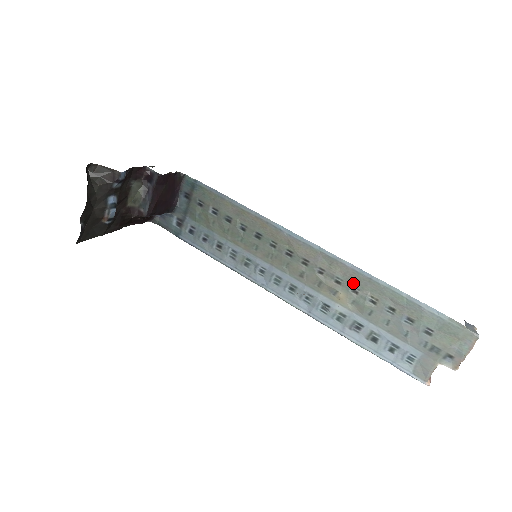
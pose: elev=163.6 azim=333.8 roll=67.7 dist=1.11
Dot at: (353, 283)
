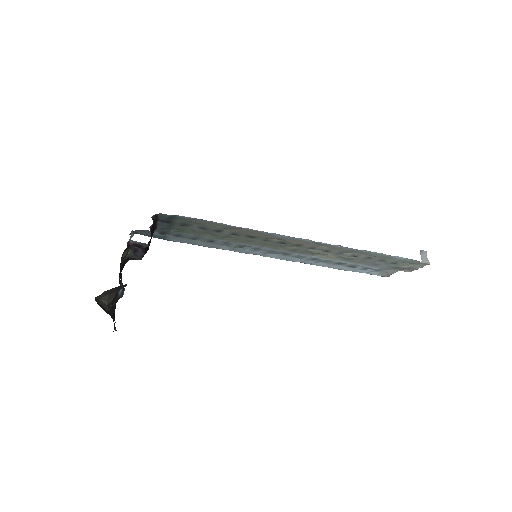
Dot at: (340, 251)
